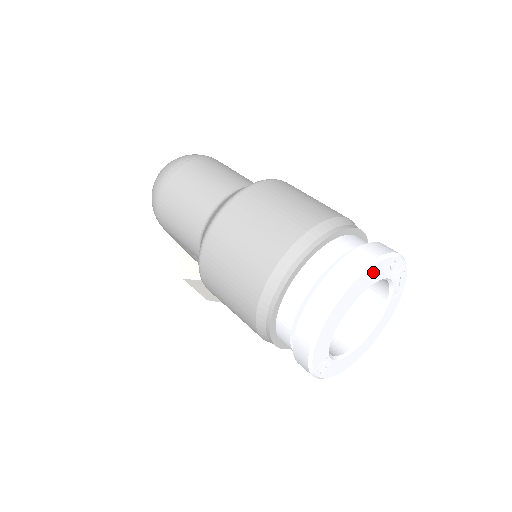
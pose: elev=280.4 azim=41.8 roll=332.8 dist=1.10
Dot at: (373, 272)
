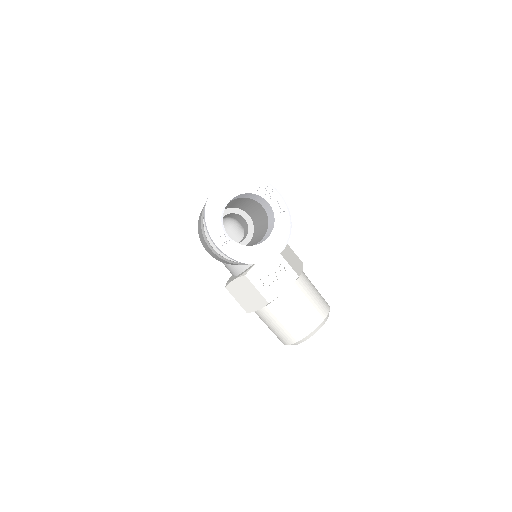
Dot at: (240, 182)
